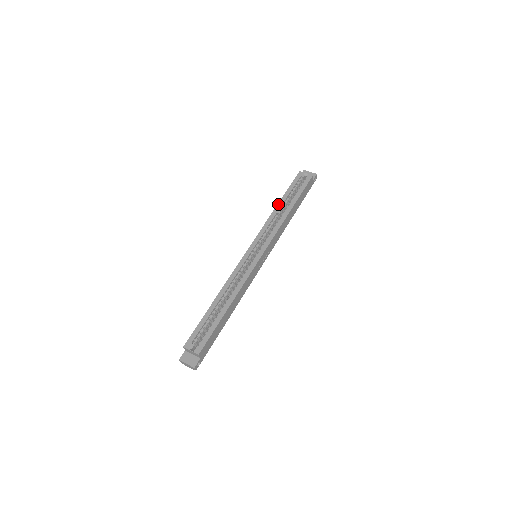
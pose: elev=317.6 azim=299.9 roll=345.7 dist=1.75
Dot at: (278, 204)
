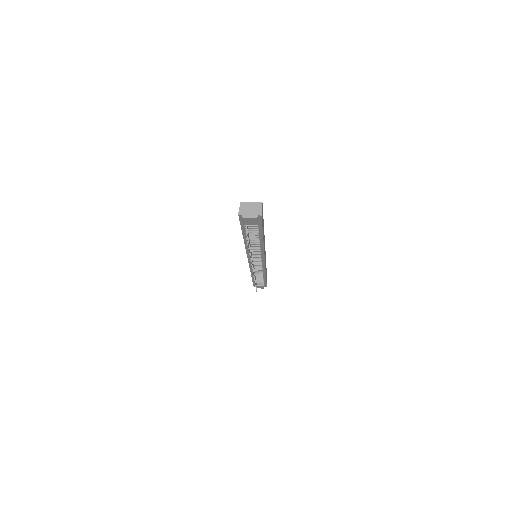
Dot at: occluded
